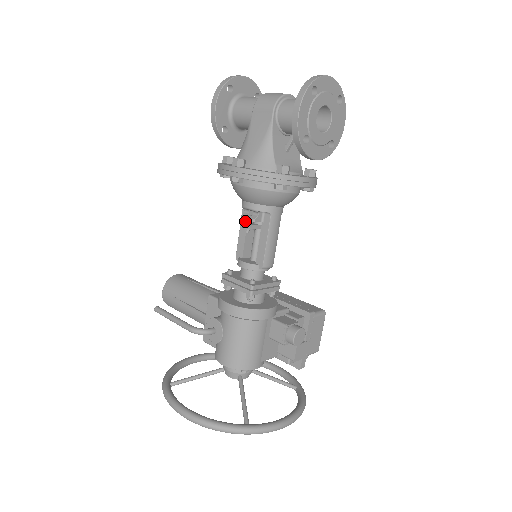
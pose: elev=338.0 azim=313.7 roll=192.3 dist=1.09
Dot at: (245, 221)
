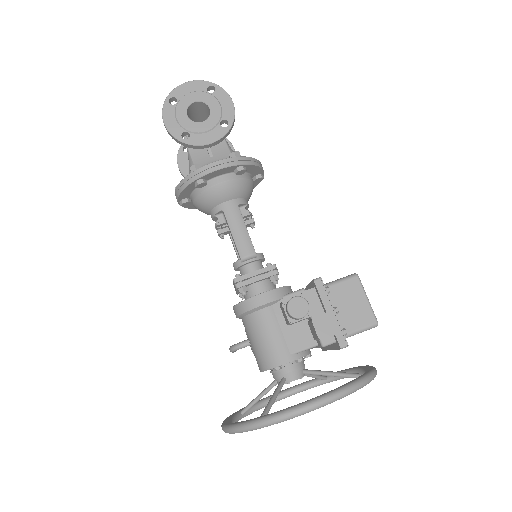
Dot at: occluded
